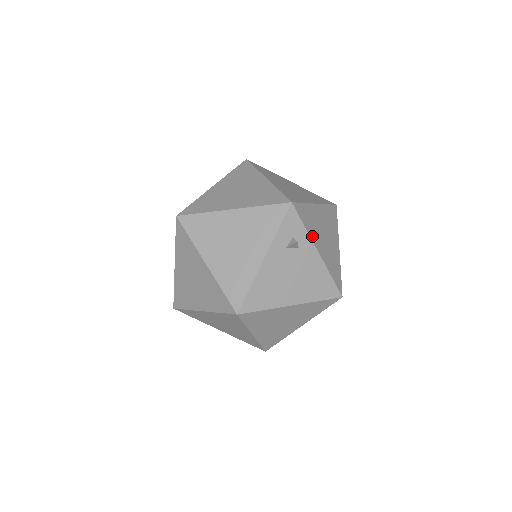
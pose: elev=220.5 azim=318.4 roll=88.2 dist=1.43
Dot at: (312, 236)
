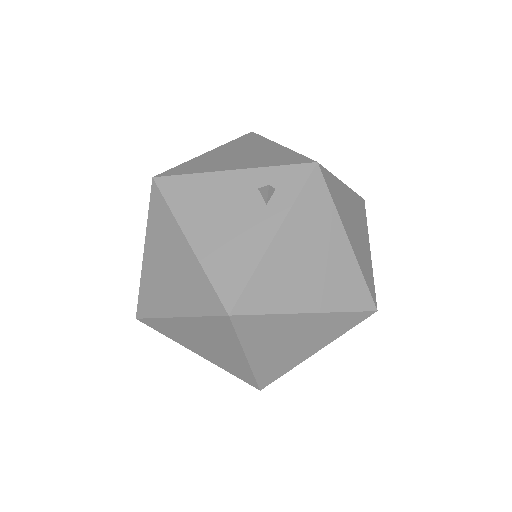
Dot at: (292, 219)
